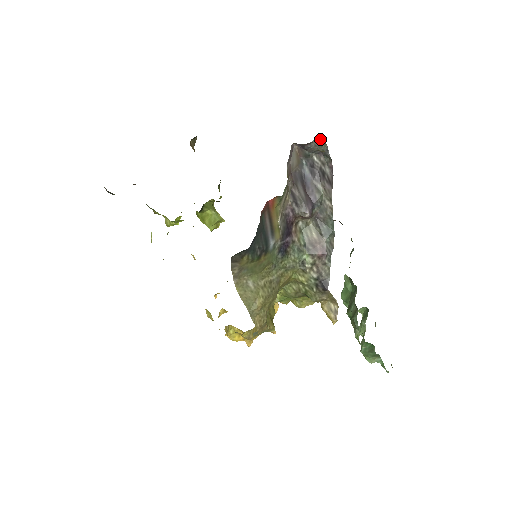
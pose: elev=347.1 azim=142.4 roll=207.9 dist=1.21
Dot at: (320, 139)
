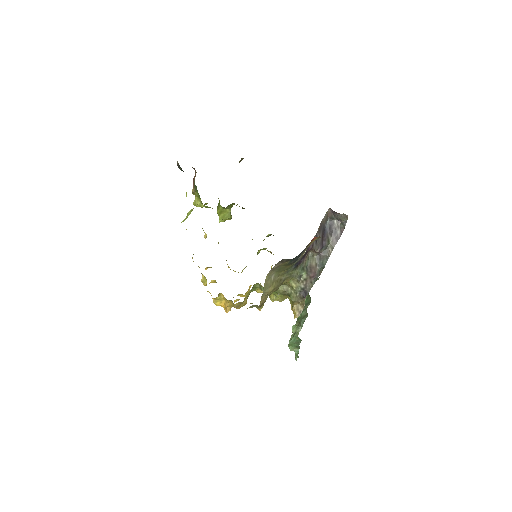
Dot at: (347, 215)
